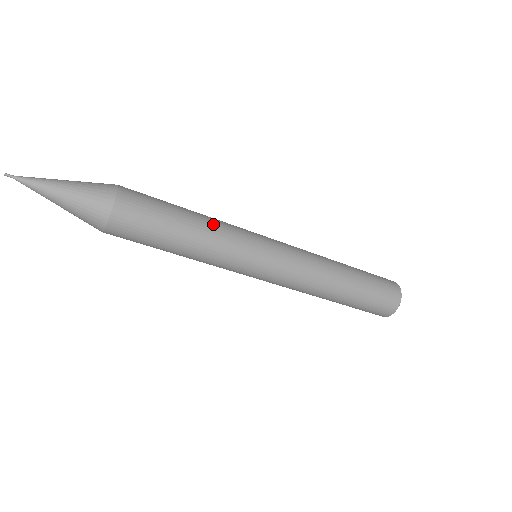
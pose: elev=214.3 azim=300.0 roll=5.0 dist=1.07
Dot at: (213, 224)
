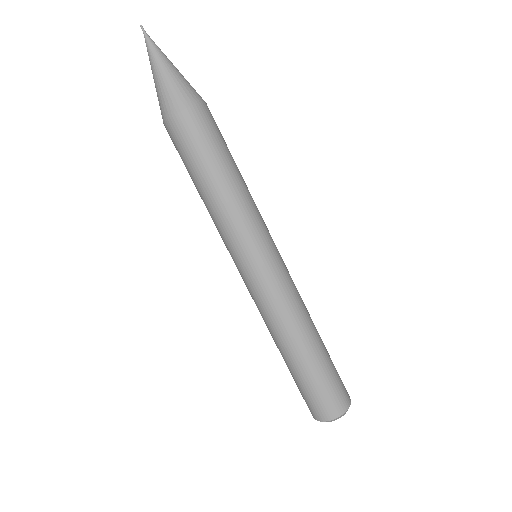
Dot at: occluded
